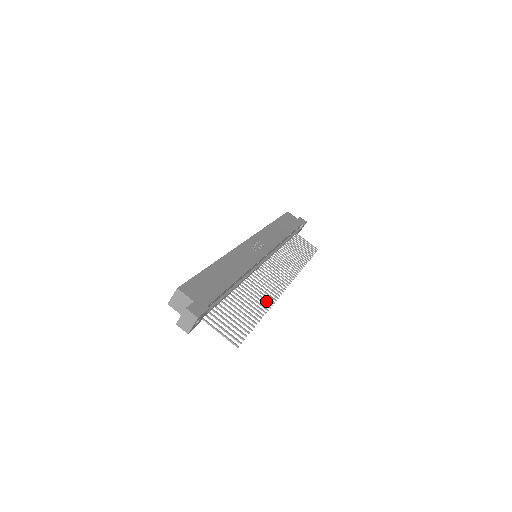
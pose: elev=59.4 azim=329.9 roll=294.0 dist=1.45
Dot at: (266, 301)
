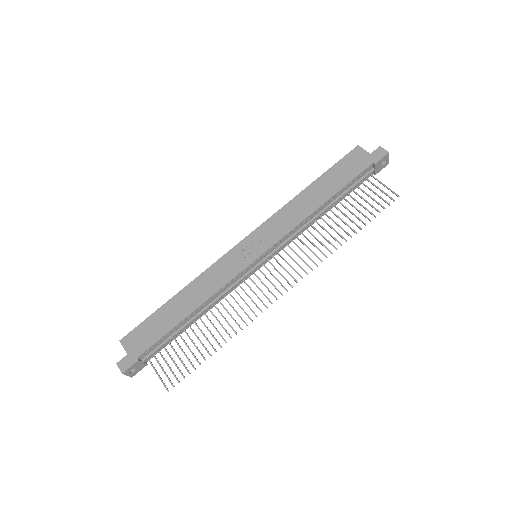
Dot at: (237, 324)
